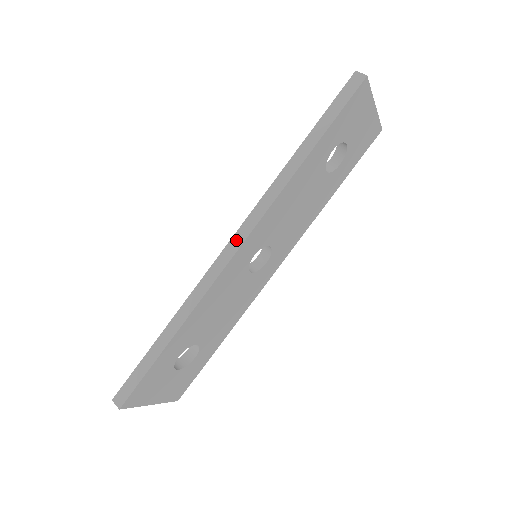
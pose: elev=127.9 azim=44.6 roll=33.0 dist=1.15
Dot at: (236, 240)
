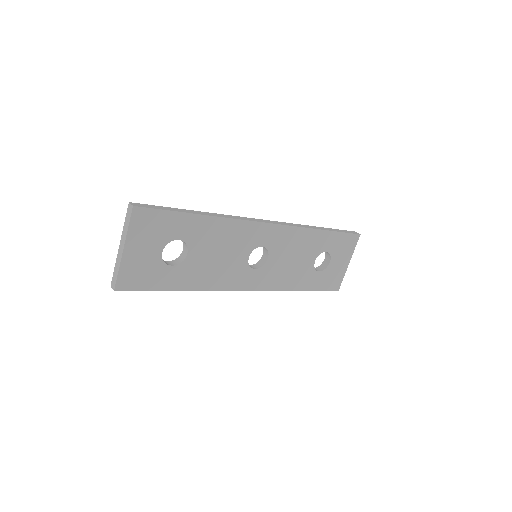
Dot at: (269, 221)
